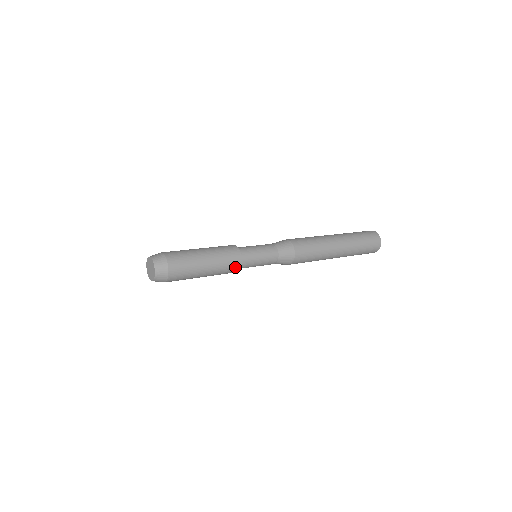
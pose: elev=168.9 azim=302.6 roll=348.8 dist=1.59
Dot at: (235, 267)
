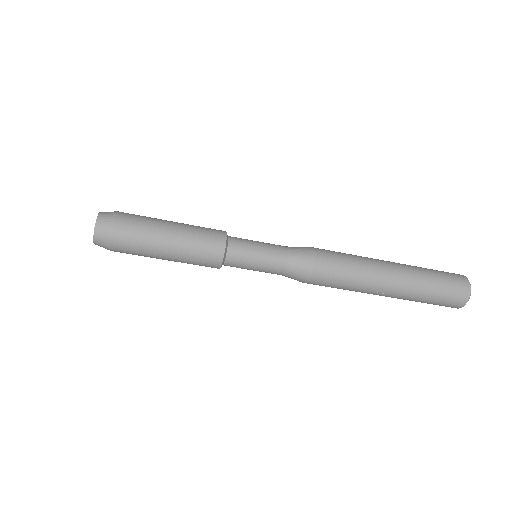
Dot at: (216, 245)
